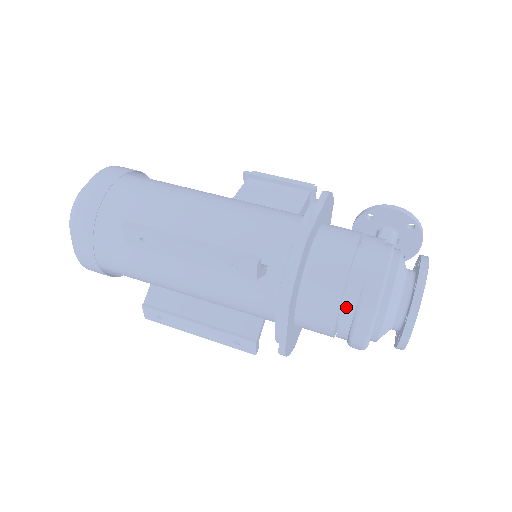
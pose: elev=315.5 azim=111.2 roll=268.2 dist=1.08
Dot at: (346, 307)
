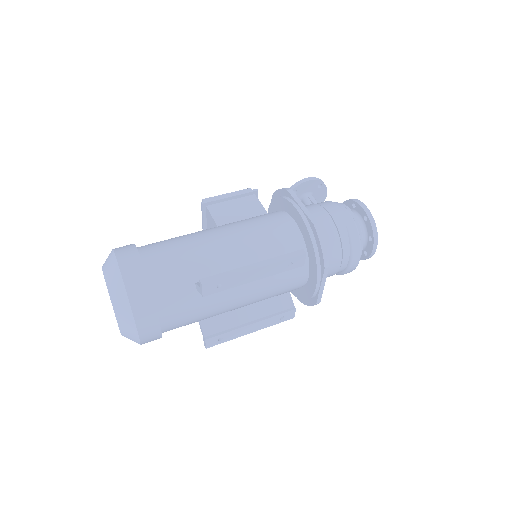
Dot at: (344, 251)
